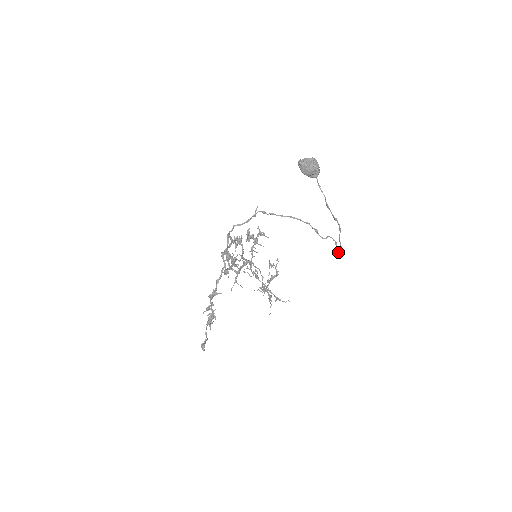
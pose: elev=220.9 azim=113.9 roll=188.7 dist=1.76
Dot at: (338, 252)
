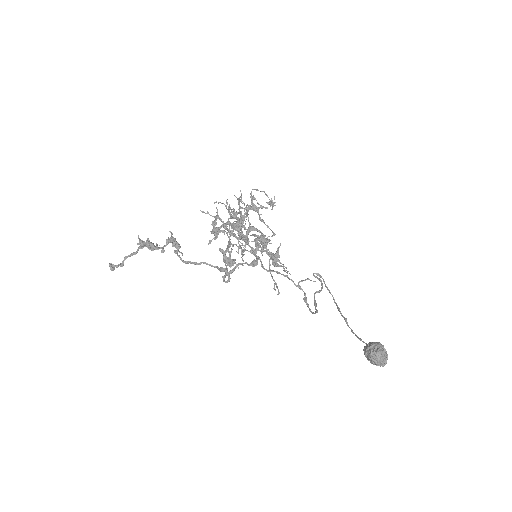
Dot at: occluded
